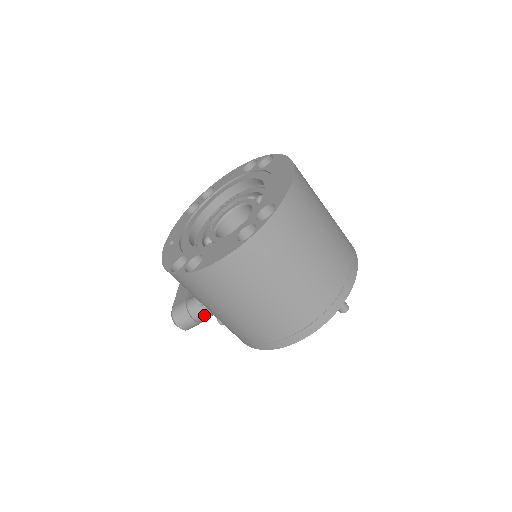
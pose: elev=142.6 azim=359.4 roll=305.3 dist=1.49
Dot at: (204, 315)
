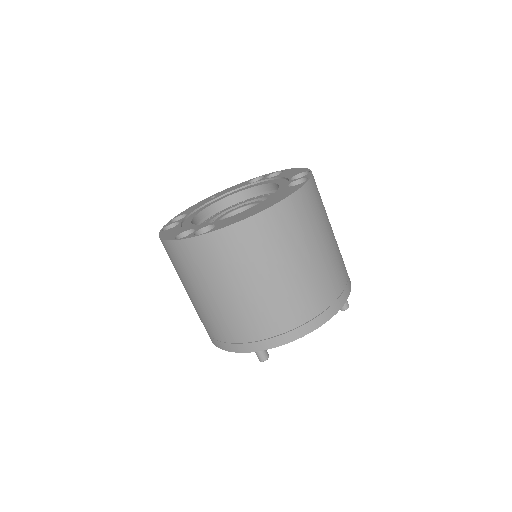
Dot at: occluded
